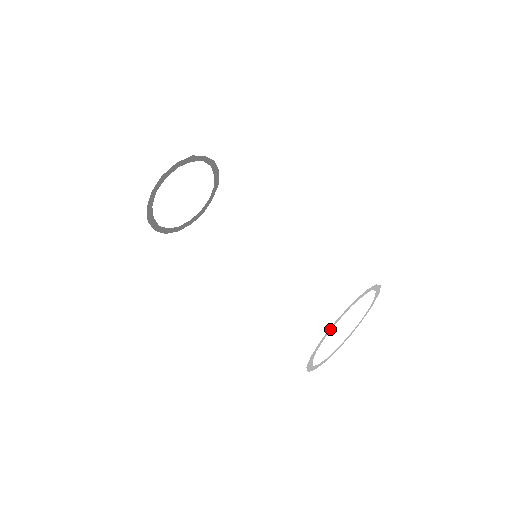
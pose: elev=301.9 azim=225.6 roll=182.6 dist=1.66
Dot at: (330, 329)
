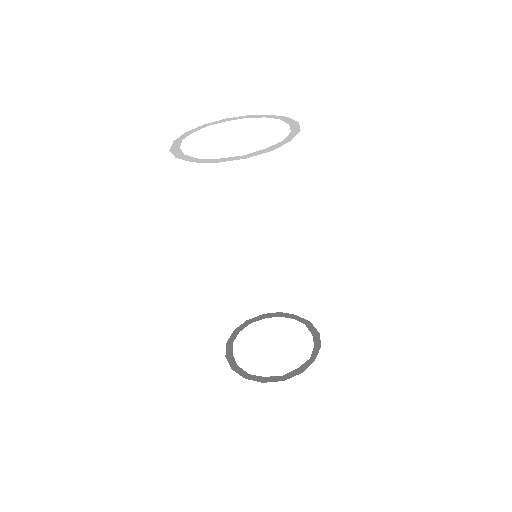
Dot at: (256, 378)
